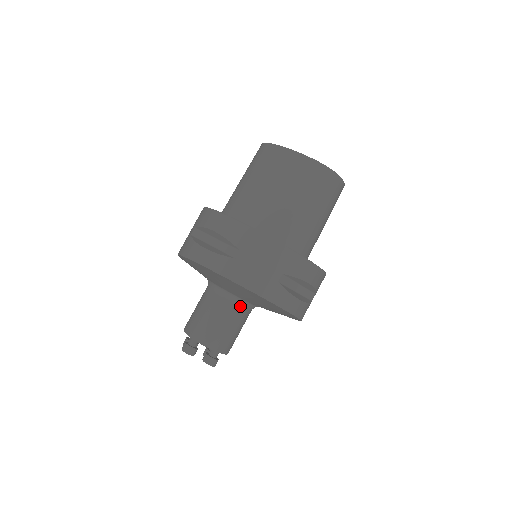
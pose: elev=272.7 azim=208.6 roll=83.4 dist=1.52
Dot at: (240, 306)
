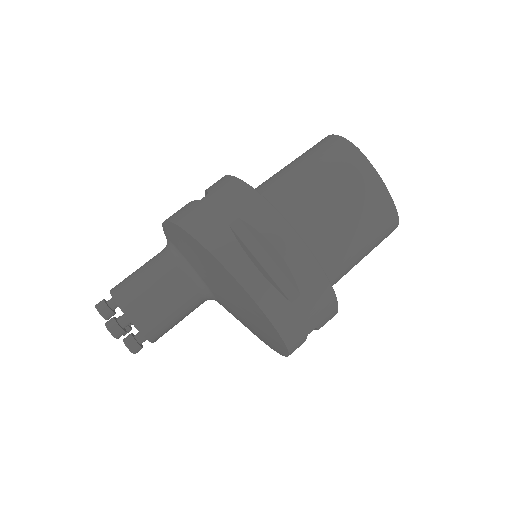
Dot at: (204, 299)
